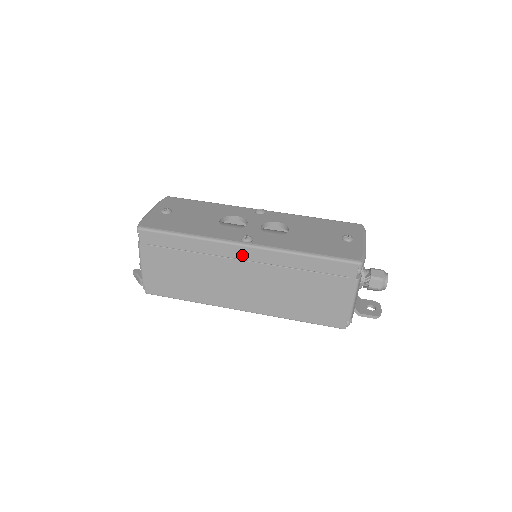
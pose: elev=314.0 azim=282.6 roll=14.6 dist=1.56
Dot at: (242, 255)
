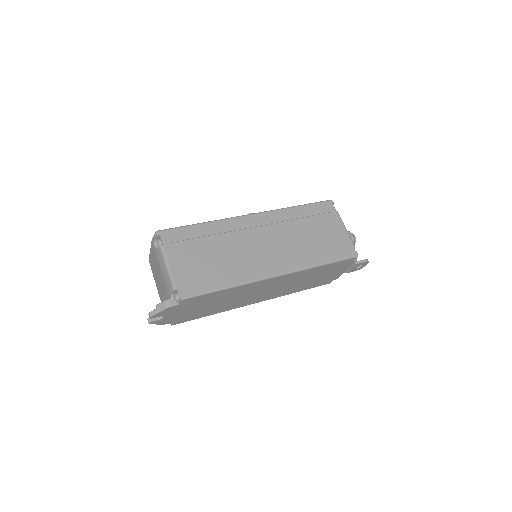
Dot at: (253, 222)
